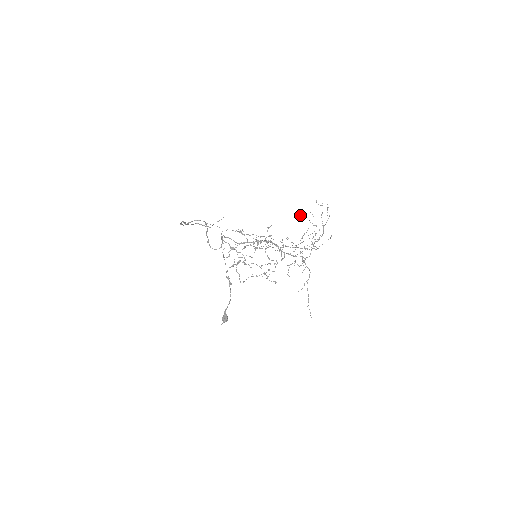
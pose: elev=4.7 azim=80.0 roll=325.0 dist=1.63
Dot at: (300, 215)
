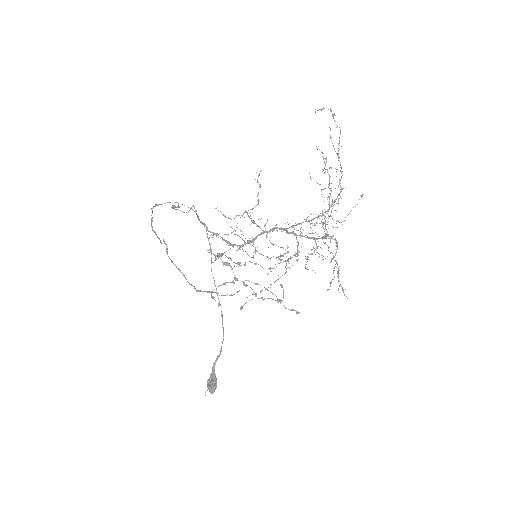
Dot at: occluded
